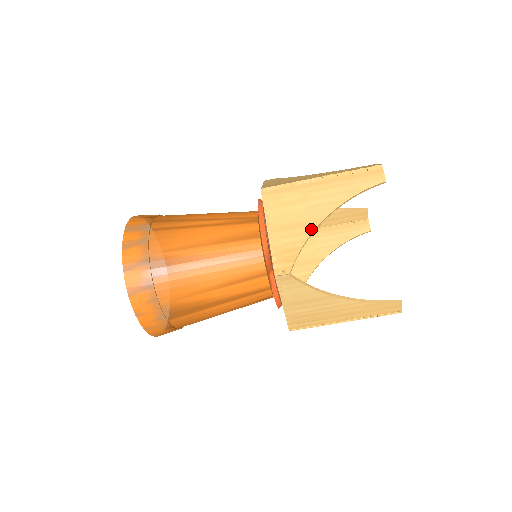
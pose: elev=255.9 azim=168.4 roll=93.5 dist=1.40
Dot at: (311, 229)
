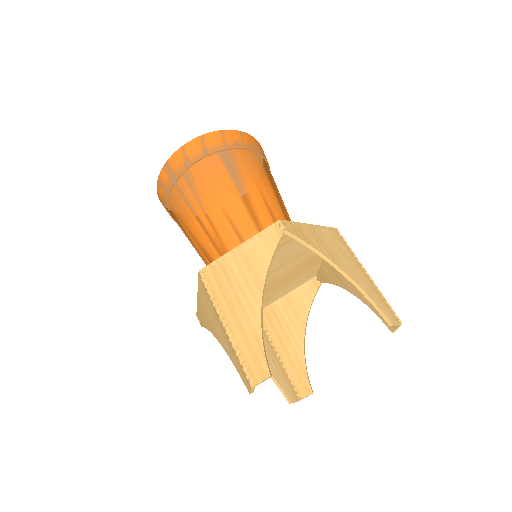
Dot at: (212, 332)
